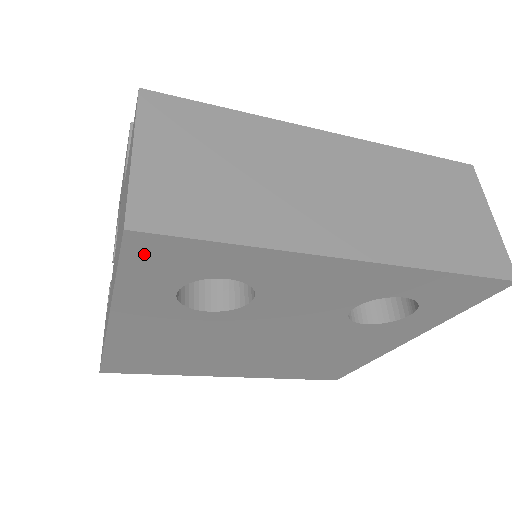
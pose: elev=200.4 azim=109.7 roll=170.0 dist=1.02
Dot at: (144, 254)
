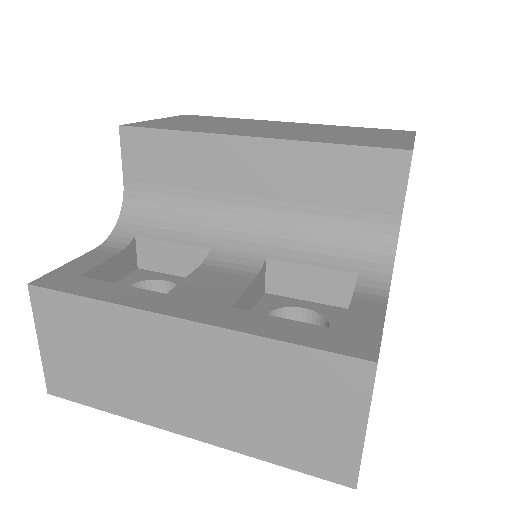
Dot at: occluded
